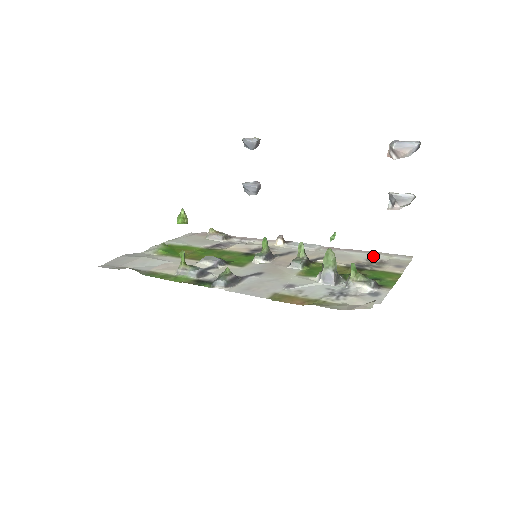
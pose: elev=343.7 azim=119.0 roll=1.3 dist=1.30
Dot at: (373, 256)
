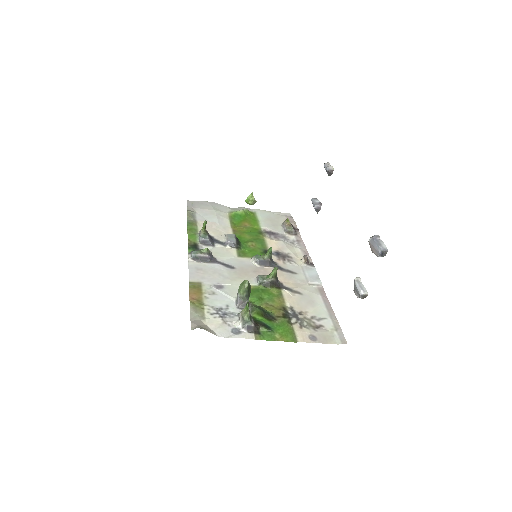
Dot at: (325, 319)
